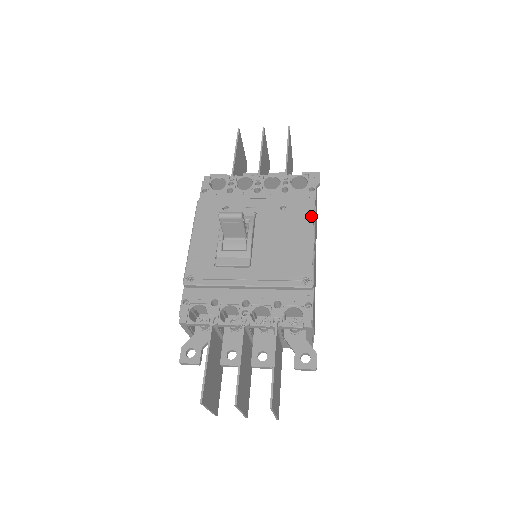
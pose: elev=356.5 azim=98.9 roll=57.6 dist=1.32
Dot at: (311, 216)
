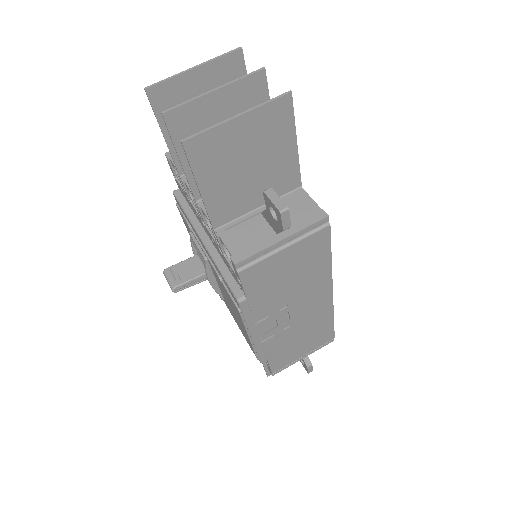
Dot at: (240, 317)
